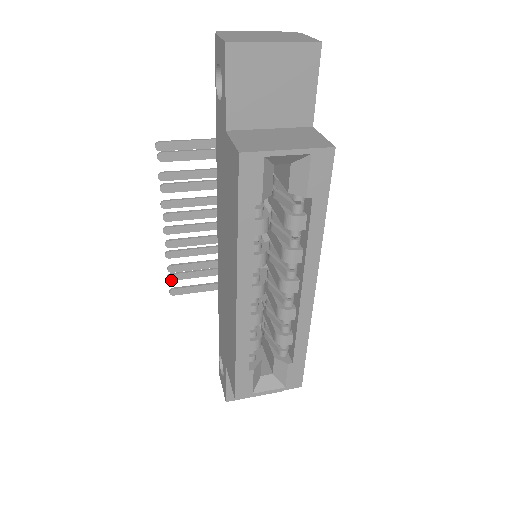
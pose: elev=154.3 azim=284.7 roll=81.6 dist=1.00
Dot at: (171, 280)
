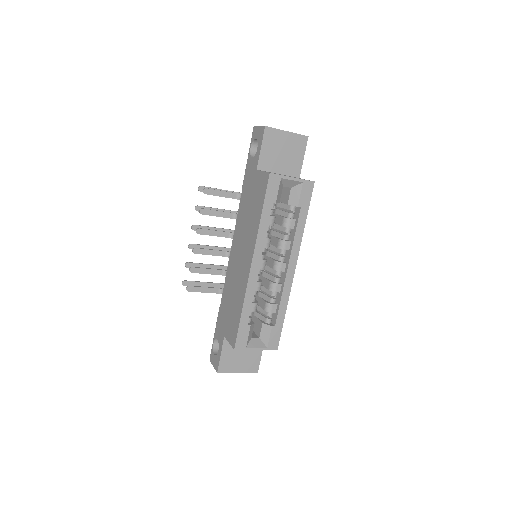
Dot at: (184, 285)
